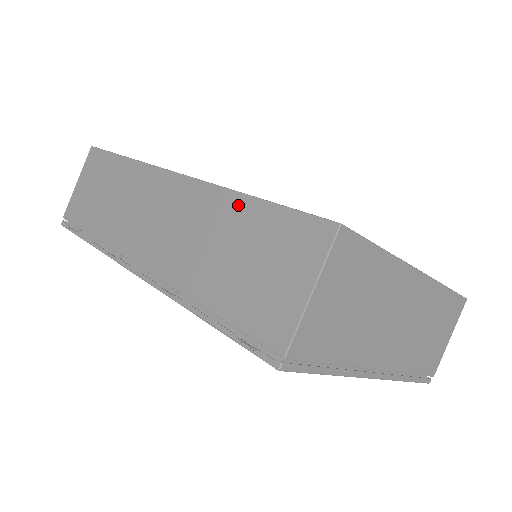
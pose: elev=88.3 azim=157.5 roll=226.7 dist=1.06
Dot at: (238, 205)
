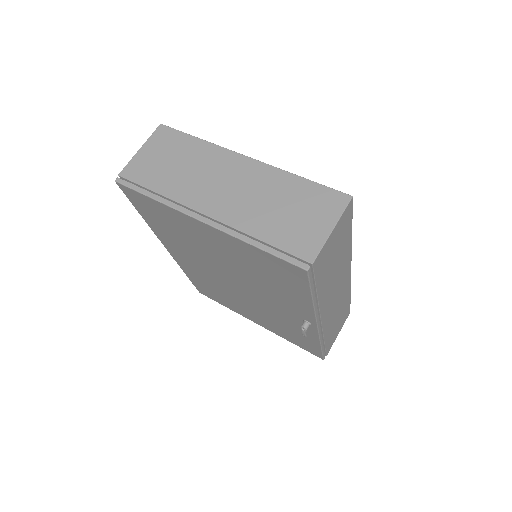
Dot at: occluded
